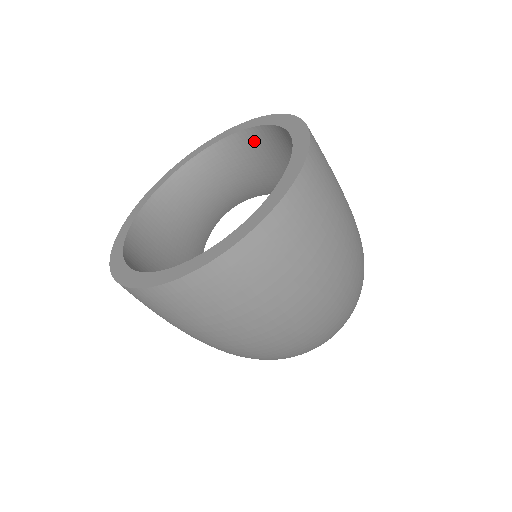
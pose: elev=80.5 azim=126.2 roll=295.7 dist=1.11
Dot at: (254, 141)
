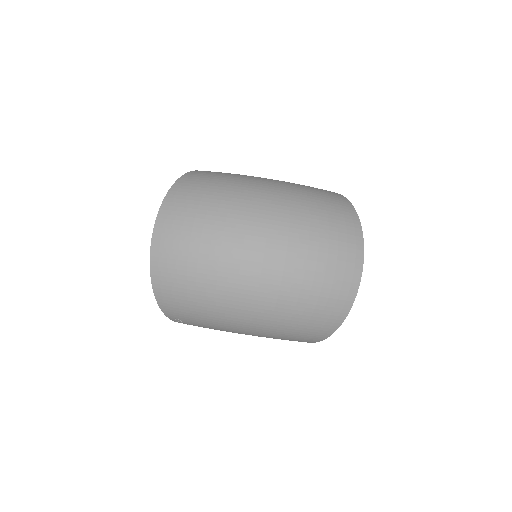
Dot at: occluded
